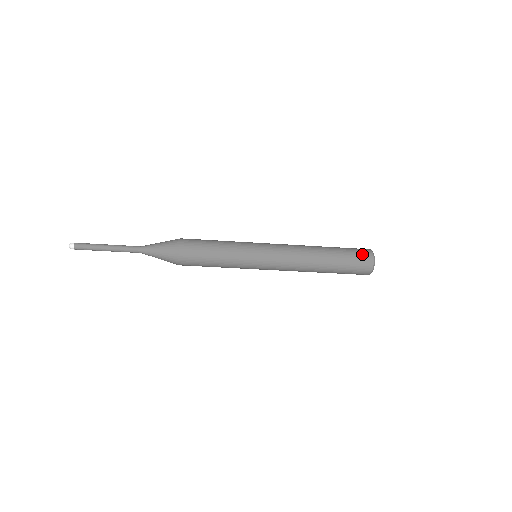
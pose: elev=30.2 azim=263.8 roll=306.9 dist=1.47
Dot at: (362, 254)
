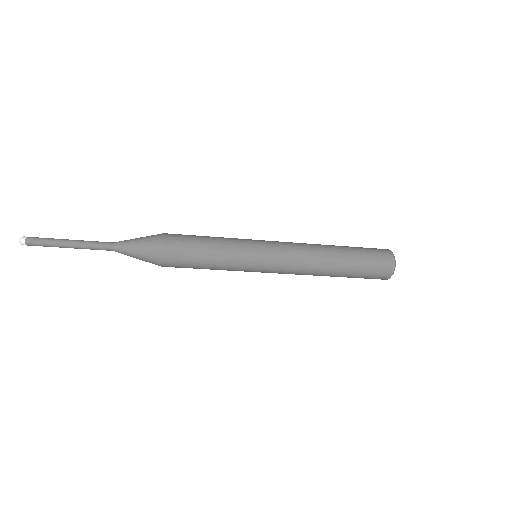
Dot at: (381, 269)
